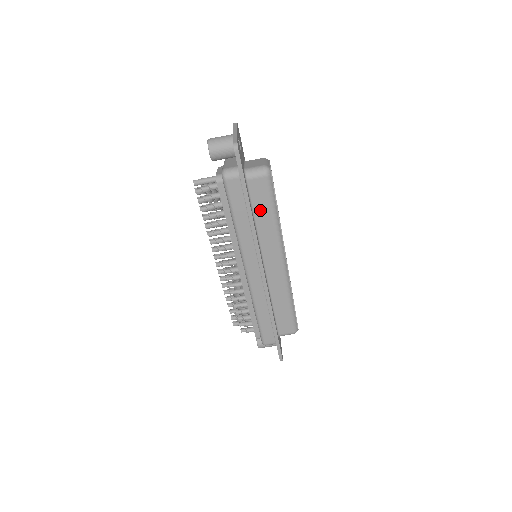
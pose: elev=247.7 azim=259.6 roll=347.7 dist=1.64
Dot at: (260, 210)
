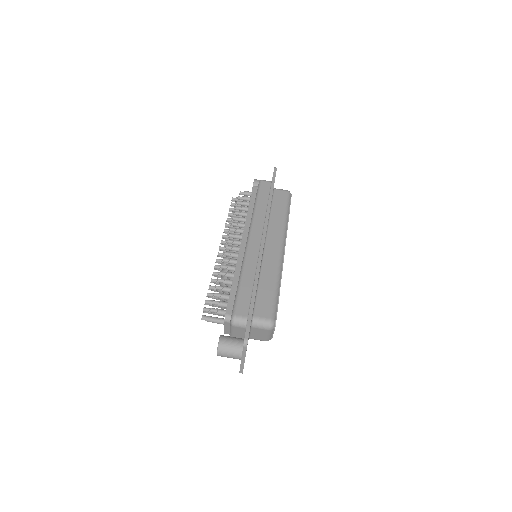
Dot at: (277, 207)
